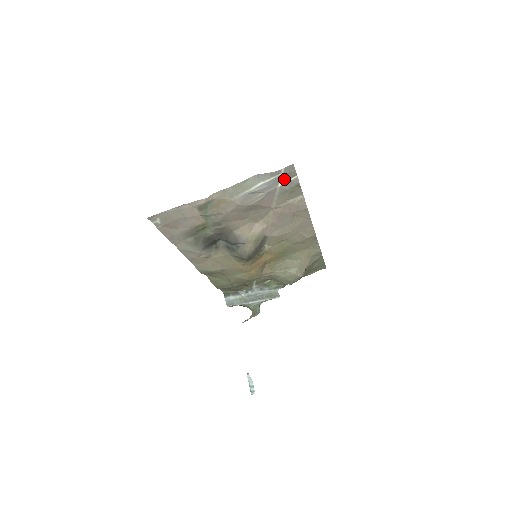
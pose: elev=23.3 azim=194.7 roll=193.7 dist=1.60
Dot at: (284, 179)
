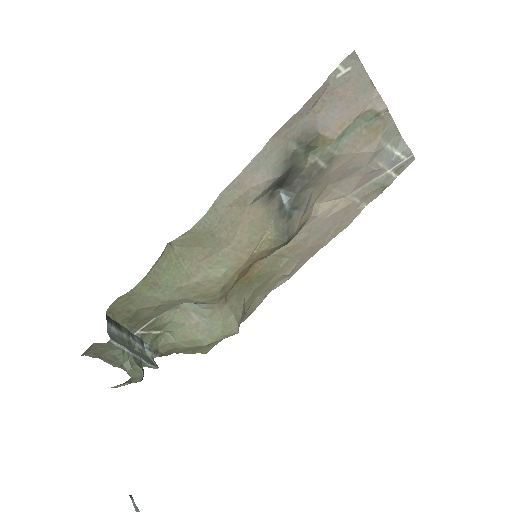
Dot at: (396, 168)
